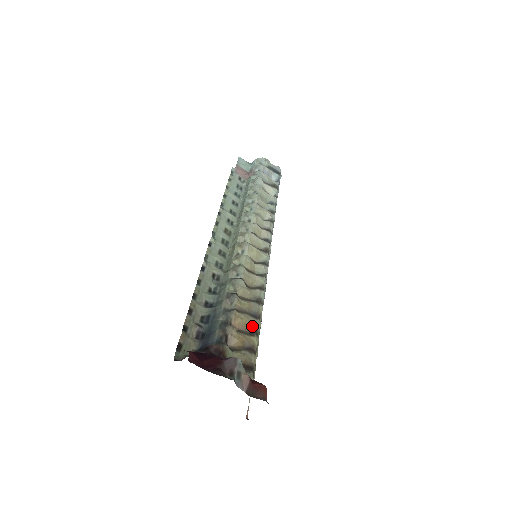
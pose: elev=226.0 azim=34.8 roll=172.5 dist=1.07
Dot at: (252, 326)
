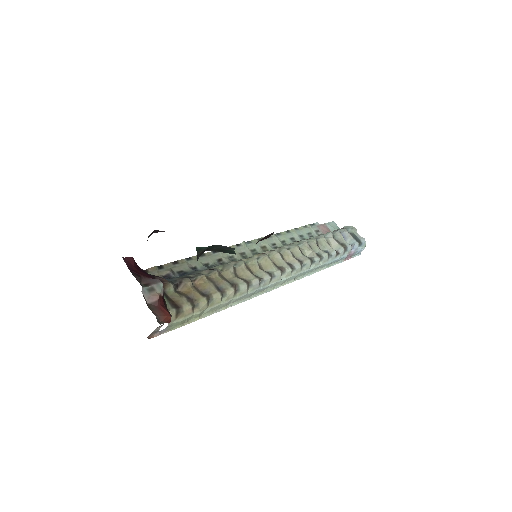
Dot at: (209, 291)
